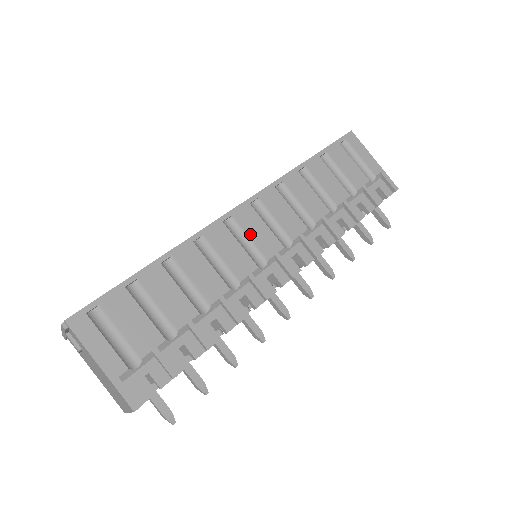
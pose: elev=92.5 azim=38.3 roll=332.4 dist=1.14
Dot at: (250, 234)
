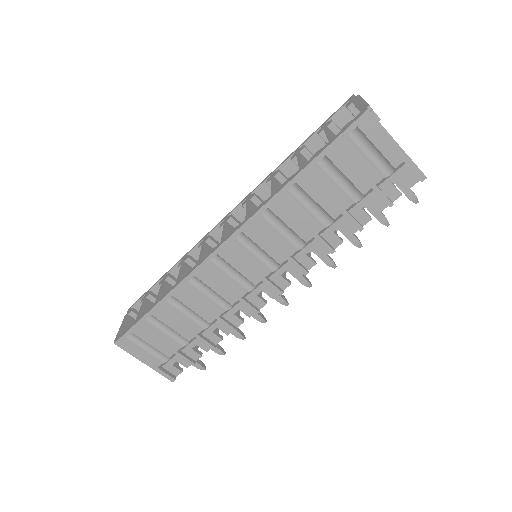
Dot at: (236, 267)
